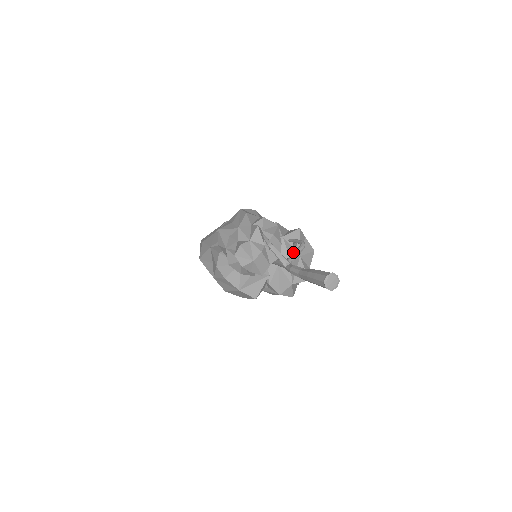
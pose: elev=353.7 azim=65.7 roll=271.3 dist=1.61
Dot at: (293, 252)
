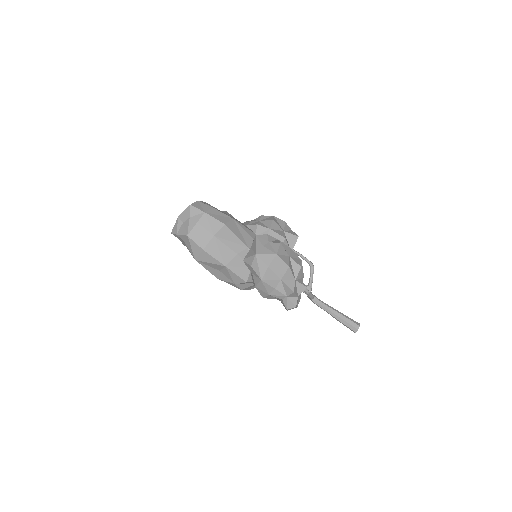
Dot at: (312, 281)
